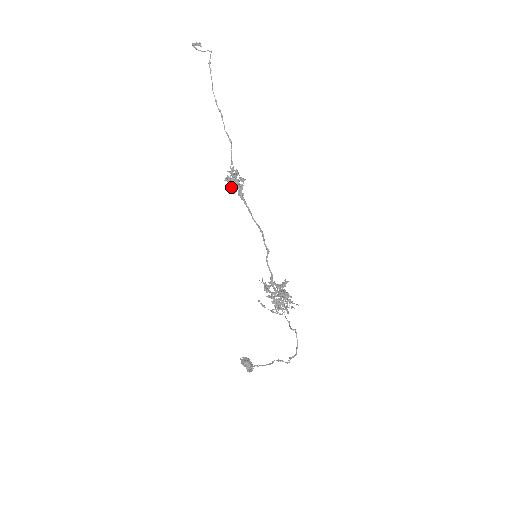
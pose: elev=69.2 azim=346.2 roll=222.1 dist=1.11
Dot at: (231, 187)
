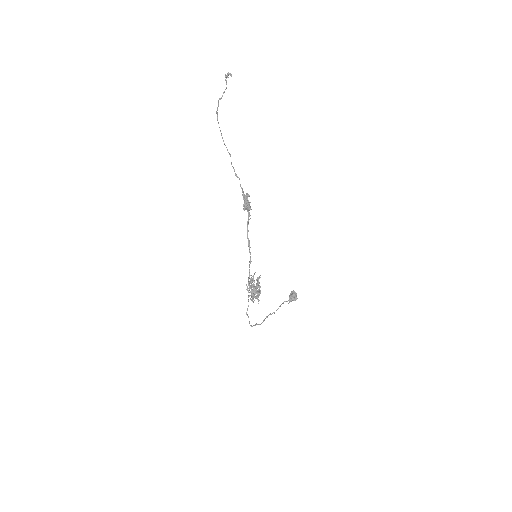
Dot at: (243, 205)
